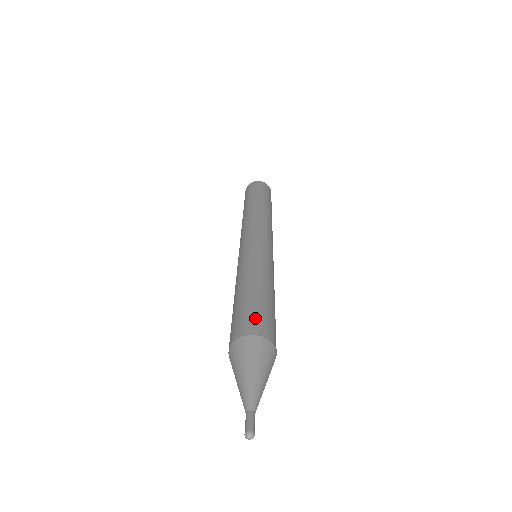
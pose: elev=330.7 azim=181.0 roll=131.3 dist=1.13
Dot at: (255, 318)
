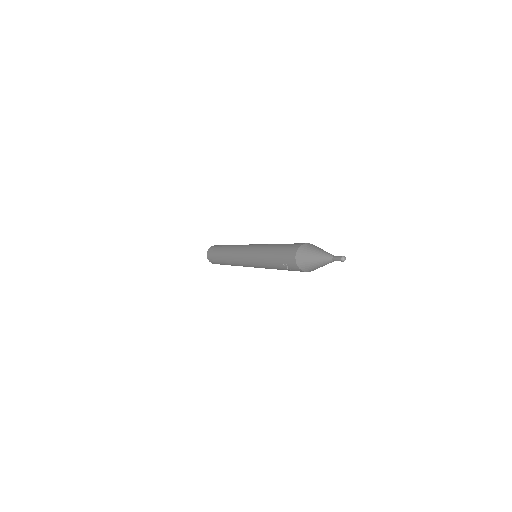
Dot at: (300, 243)
